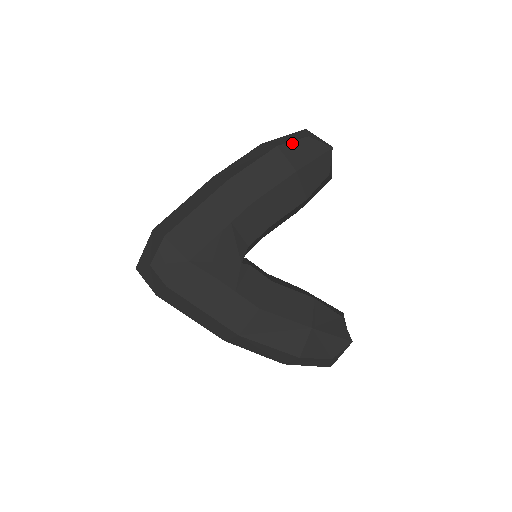
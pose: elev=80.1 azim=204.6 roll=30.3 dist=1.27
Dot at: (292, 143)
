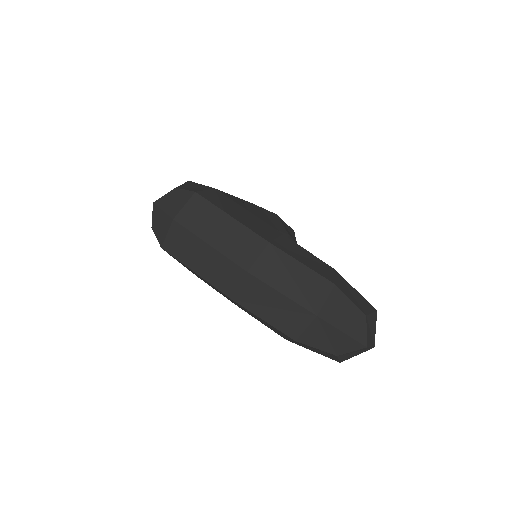
Dot at: occluded
